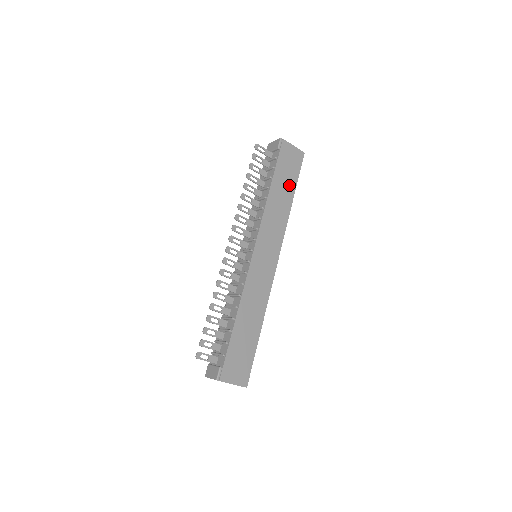
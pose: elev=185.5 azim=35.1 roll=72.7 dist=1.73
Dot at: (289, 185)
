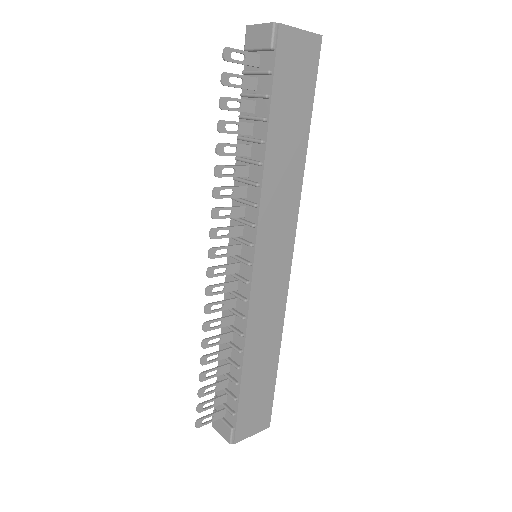
Dot at: (299, 119)
